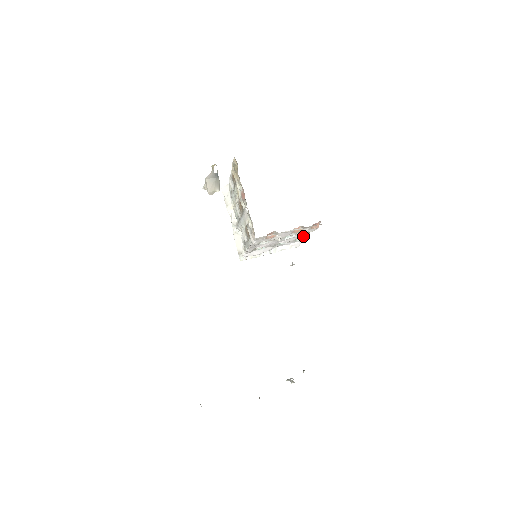
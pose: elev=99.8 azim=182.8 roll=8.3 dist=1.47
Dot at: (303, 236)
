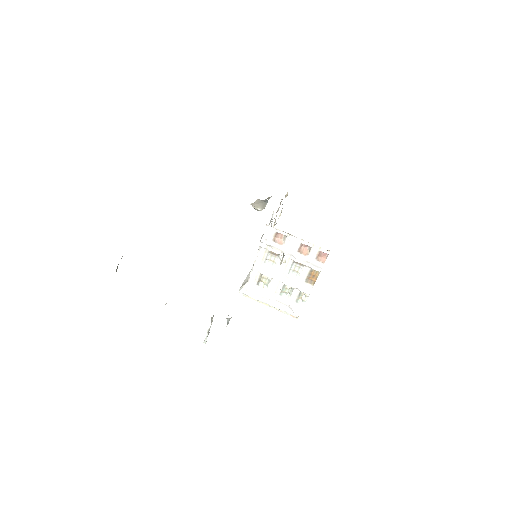
Dot at: (306, 288)
